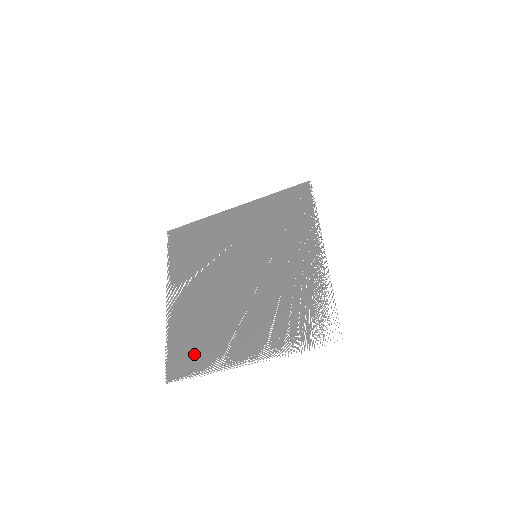
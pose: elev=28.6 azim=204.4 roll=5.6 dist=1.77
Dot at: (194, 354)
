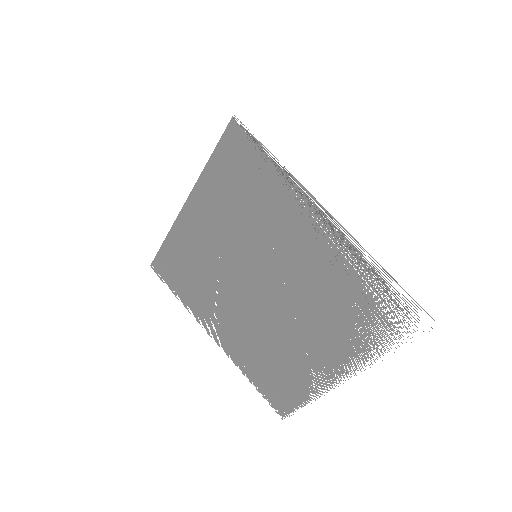
Dot at: (285, 386)
